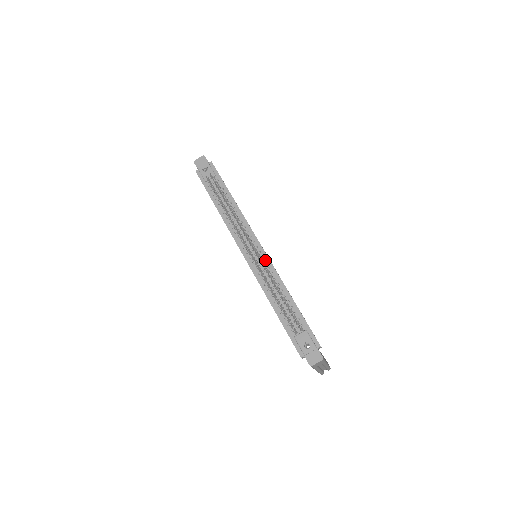
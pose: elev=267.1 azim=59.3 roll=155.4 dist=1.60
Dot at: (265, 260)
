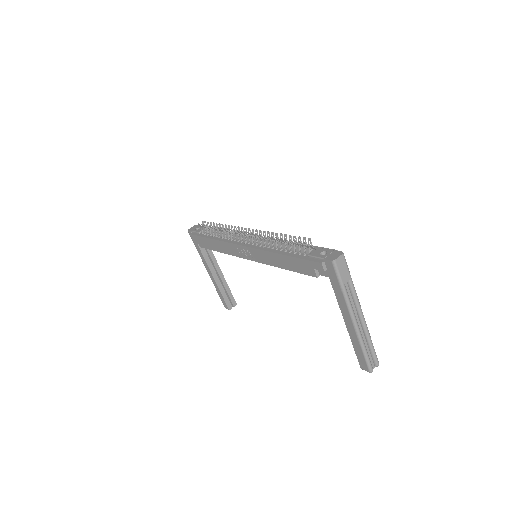
Dot at: occluded
